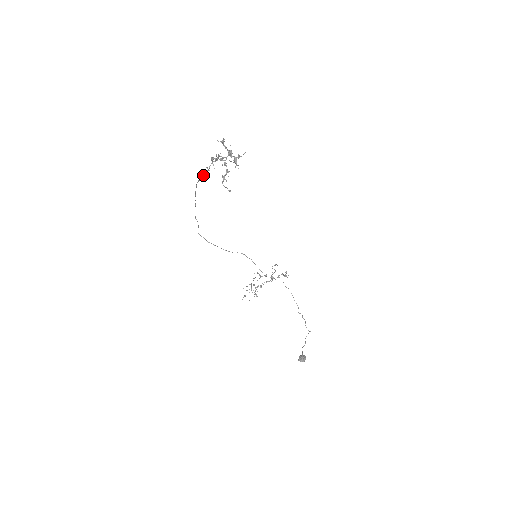
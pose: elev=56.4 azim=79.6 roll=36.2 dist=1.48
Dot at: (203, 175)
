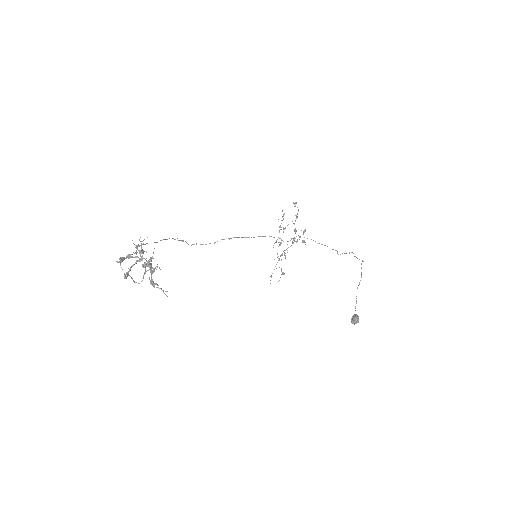
Dot at: occluded
